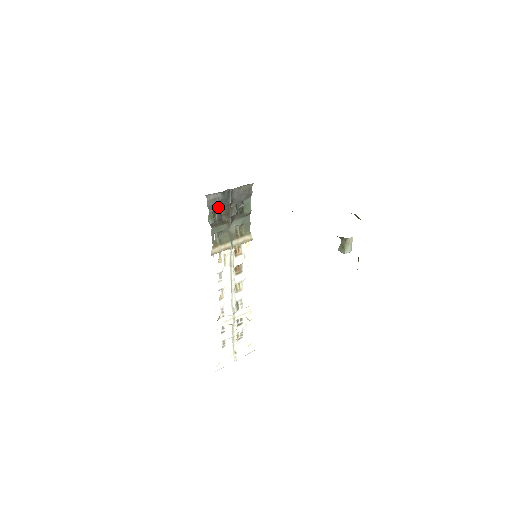
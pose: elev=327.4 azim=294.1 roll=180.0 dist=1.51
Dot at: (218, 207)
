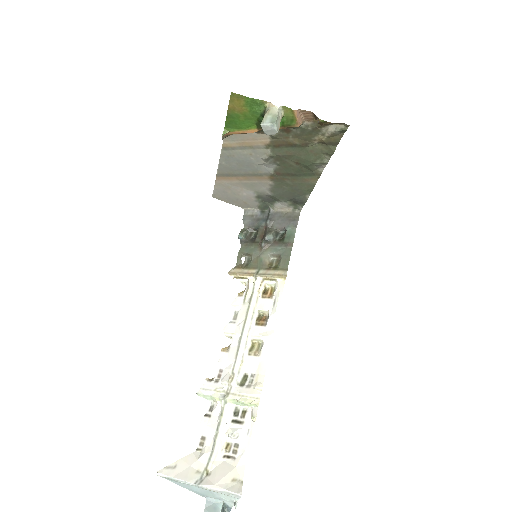
Dot at: (255, 227)
